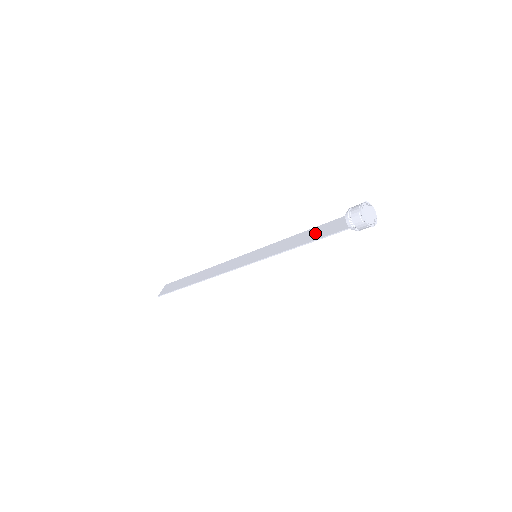
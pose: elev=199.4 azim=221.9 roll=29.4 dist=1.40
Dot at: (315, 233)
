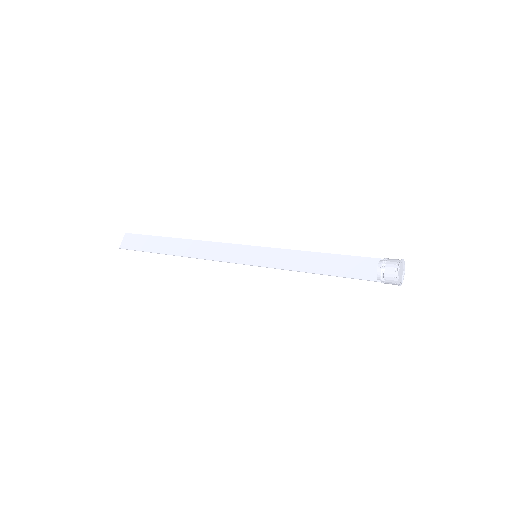
Dot at: (334, 264)
